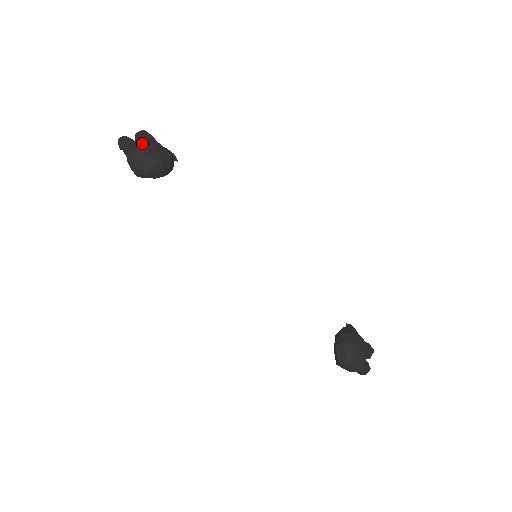
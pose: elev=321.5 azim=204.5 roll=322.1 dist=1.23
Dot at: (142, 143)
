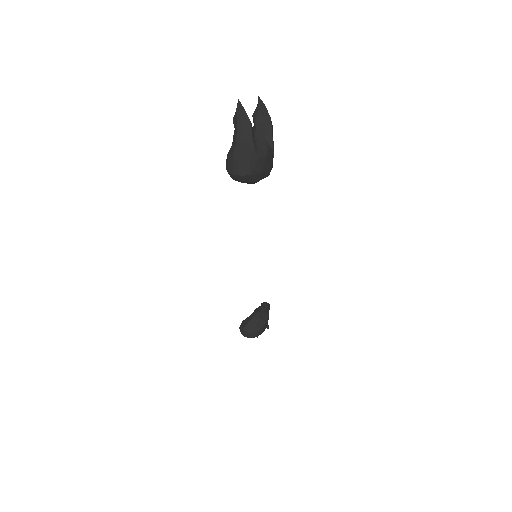
Dot at: (258, 148)
